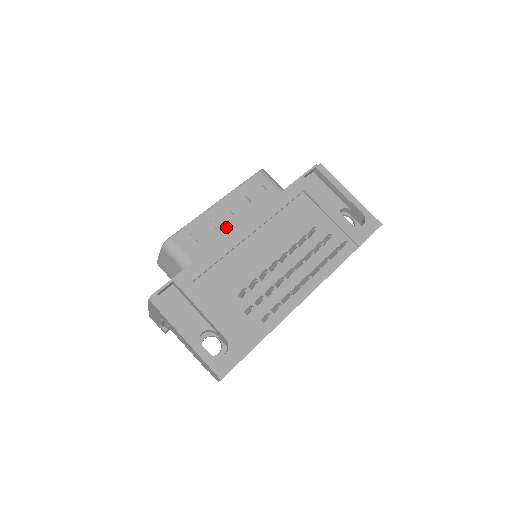
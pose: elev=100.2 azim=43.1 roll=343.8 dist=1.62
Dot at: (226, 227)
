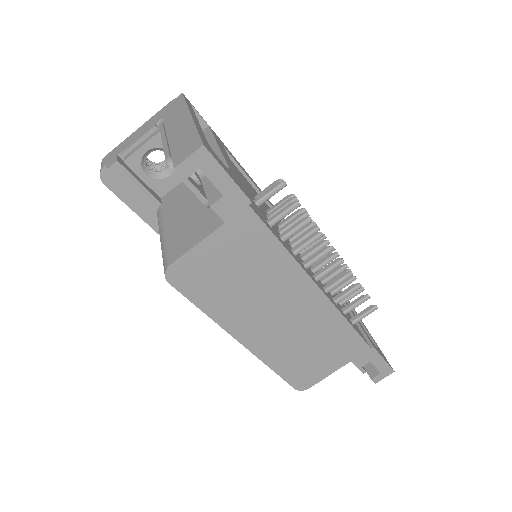
Dot at: occluded
